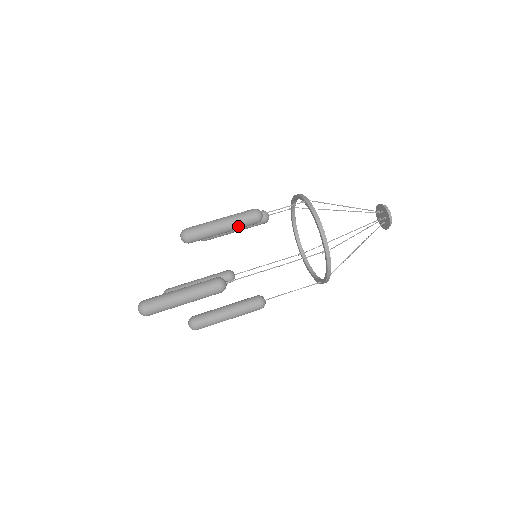
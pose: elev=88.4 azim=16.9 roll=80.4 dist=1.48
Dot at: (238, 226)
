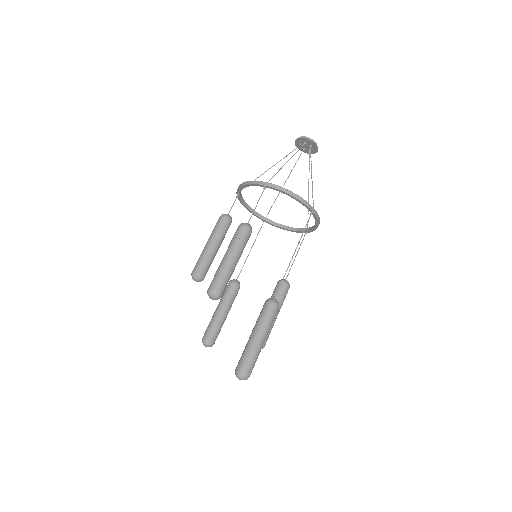
Dot at: occluded
